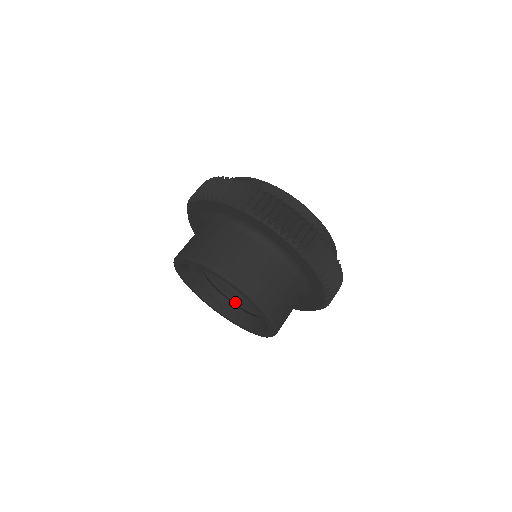
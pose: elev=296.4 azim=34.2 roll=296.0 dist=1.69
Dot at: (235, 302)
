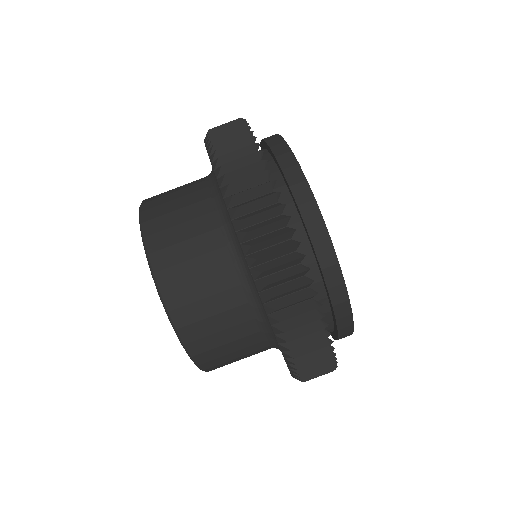
Dot at: occluded
